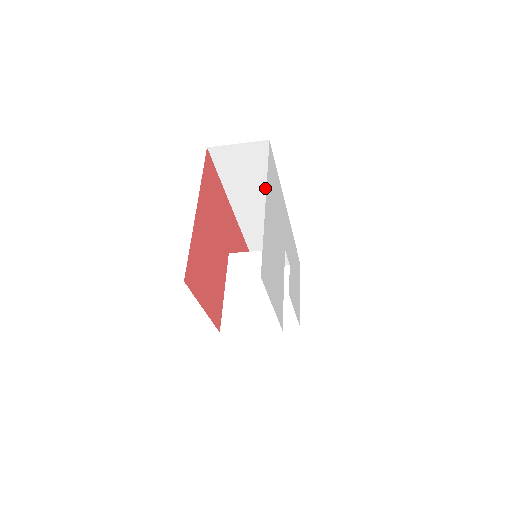
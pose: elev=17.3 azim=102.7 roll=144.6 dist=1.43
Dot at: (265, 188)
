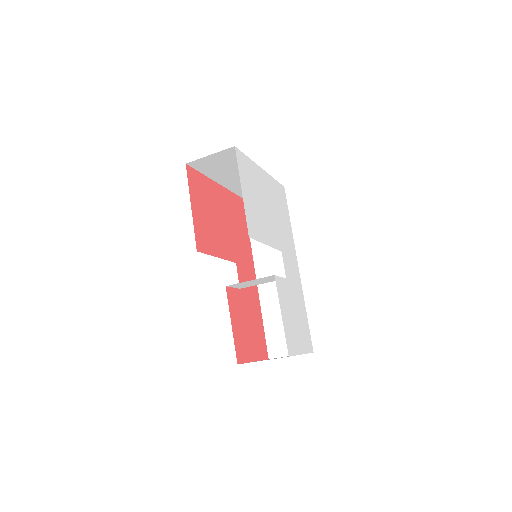
Dot at: occluded
